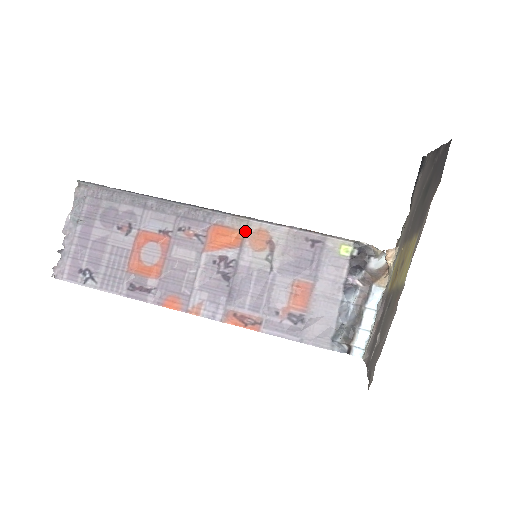
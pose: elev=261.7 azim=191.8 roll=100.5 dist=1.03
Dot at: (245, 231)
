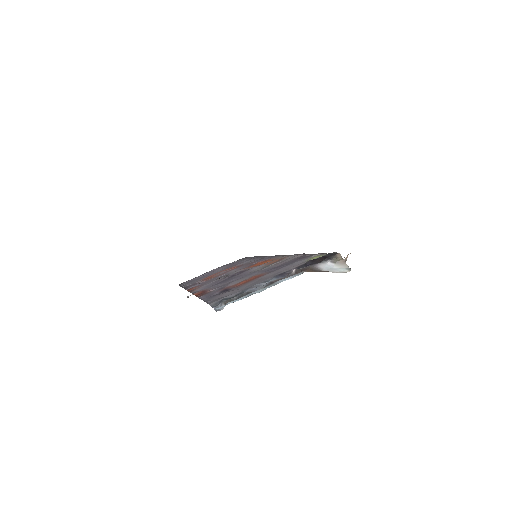
Dot at: (276, 259)
